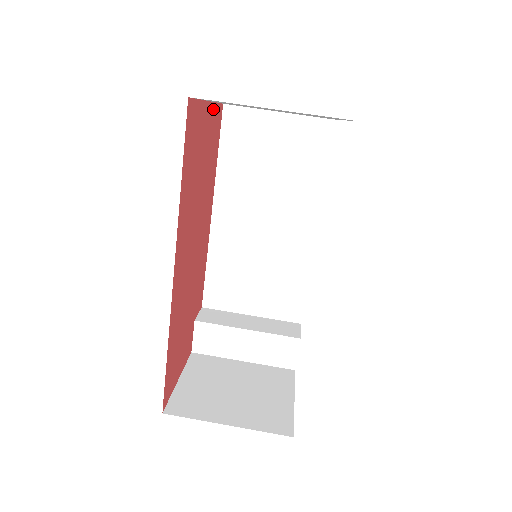
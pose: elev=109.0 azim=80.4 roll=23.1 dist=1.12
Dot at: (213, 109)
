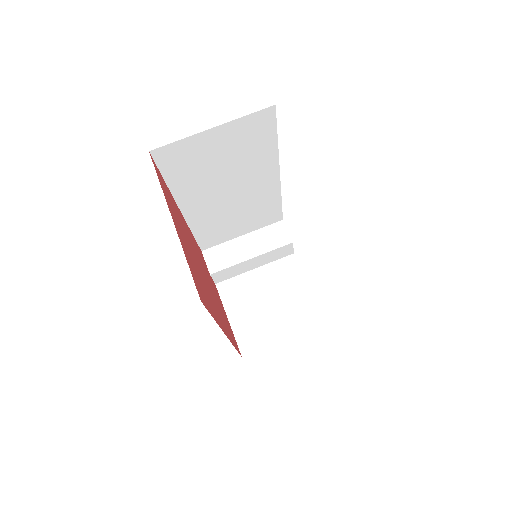
Dot at: (166, 200)
